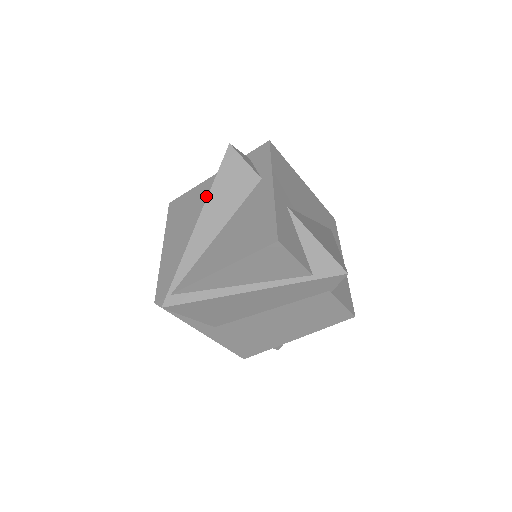
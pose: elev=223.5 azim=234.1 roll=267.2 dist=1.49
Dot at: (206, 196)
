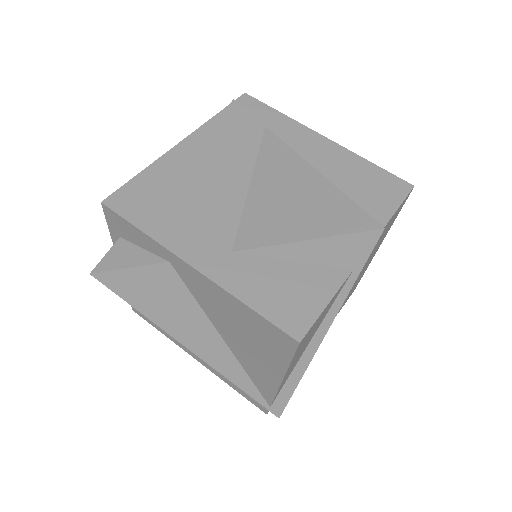
Dot at: occluded
